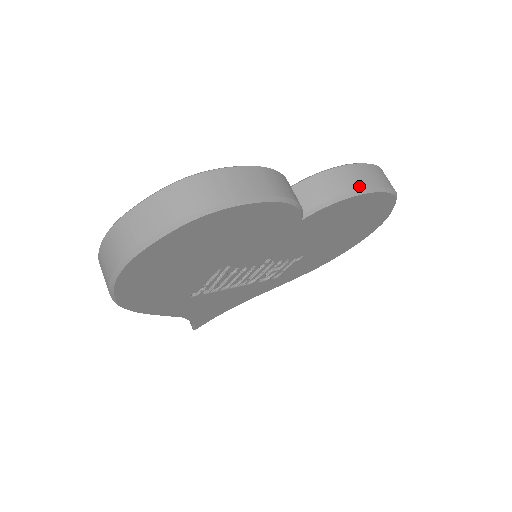
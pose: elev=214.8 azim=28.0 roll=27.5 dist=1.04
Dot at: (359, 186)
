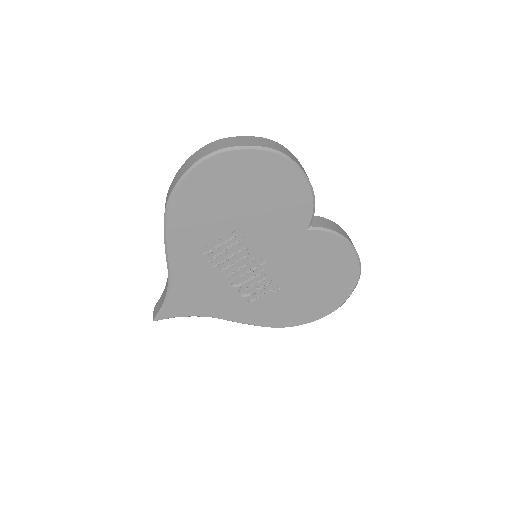
Dot at: (346, 237)
